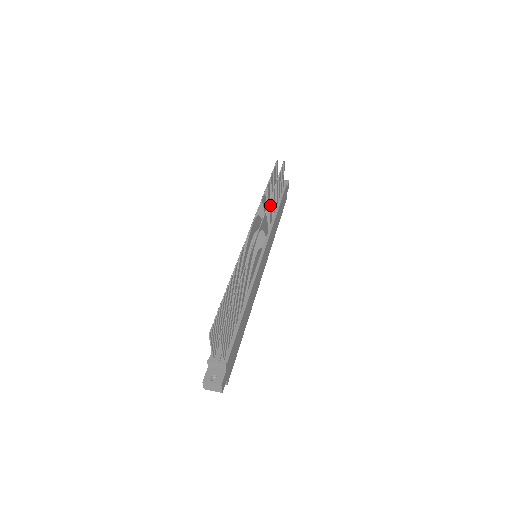
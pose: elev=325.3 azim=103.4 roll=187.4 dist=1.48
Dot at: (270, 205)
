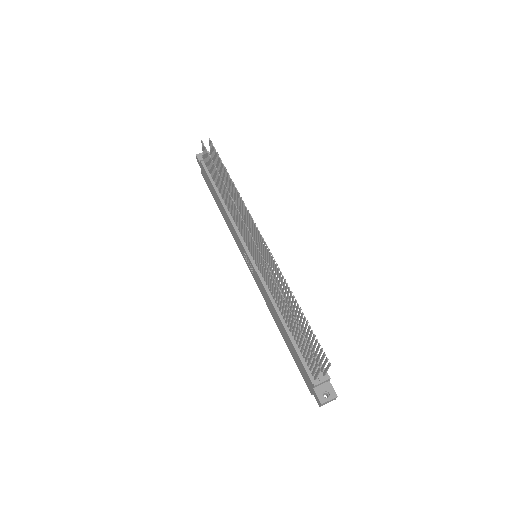
Dot at: (239, 199)
